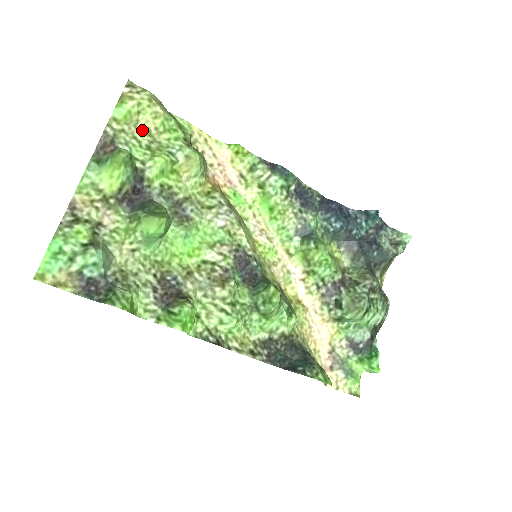
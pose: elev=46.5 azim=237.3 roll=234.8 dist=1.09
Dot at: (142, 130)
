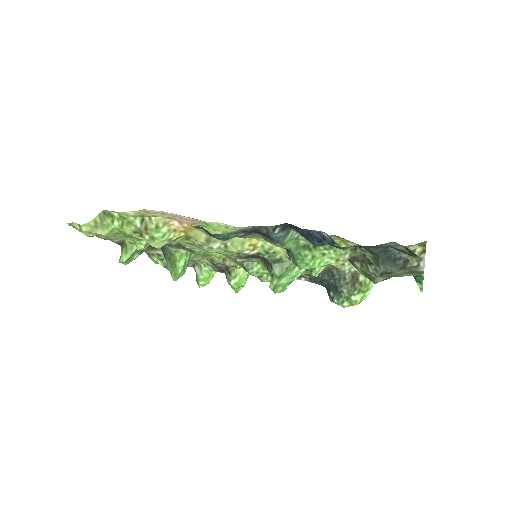
Dot at: occluded
